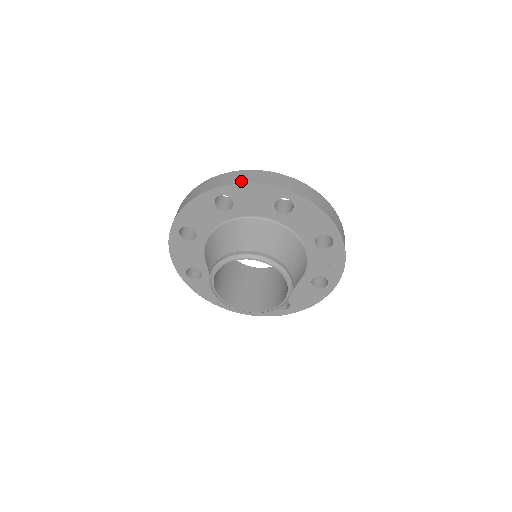
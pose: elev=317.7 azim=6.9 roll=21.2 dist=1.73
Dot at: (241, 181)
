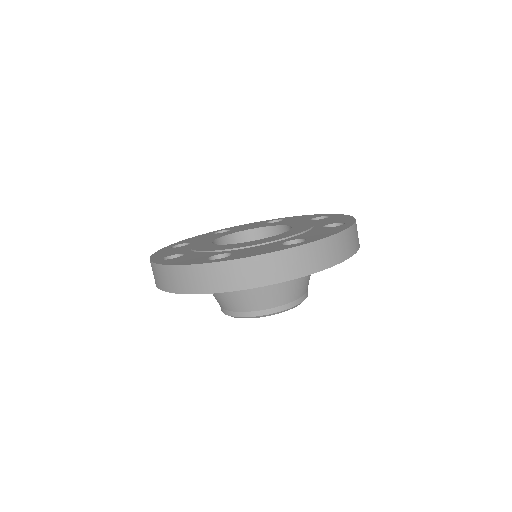
Dot at: (248, 285)
